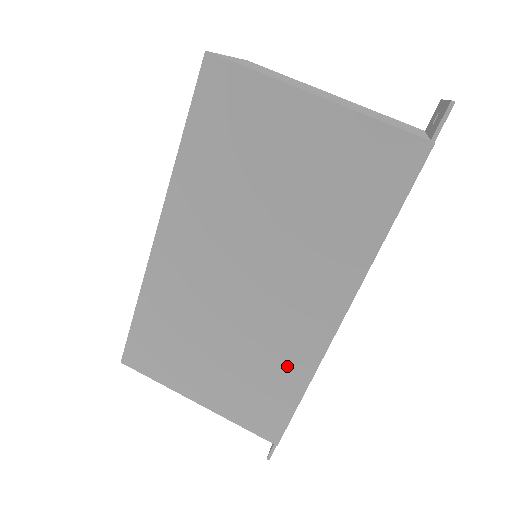
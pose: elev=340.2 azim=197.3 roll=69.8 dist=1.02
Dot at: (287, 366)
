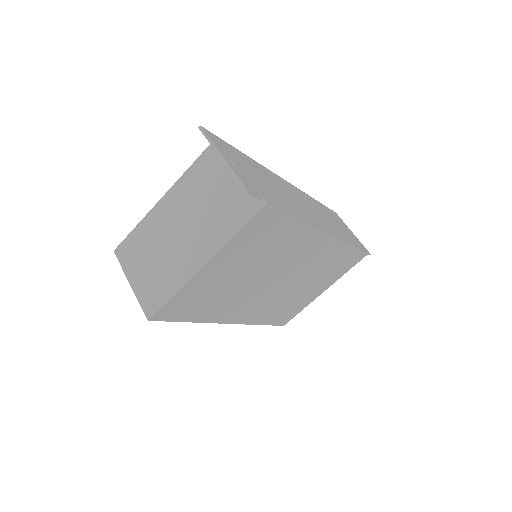
Dot at: (334, 256)
